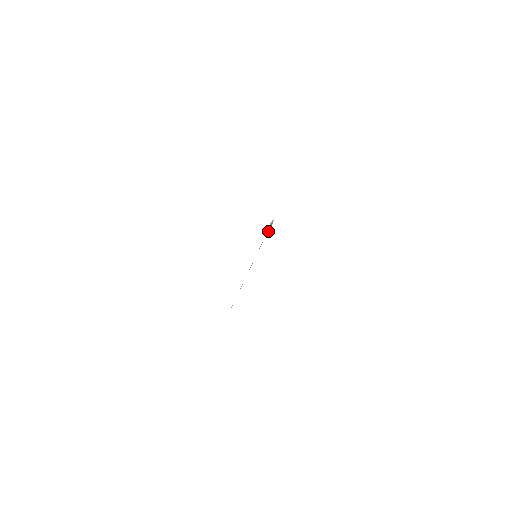
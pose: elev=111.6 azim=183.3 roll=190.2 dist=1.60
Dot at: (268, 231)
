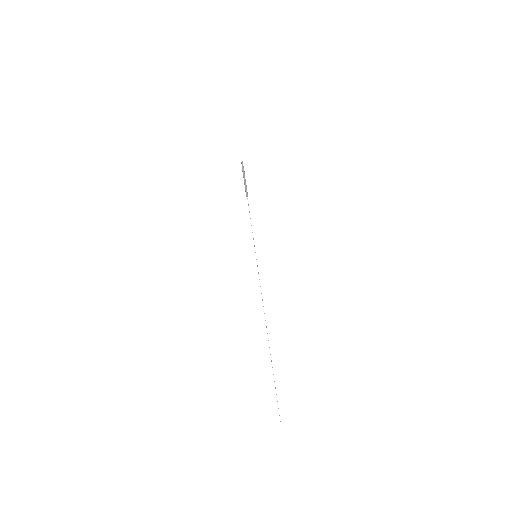
Dot at: (246, 188)
